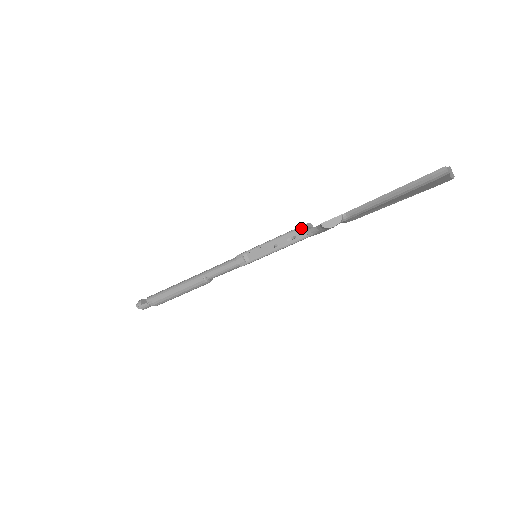
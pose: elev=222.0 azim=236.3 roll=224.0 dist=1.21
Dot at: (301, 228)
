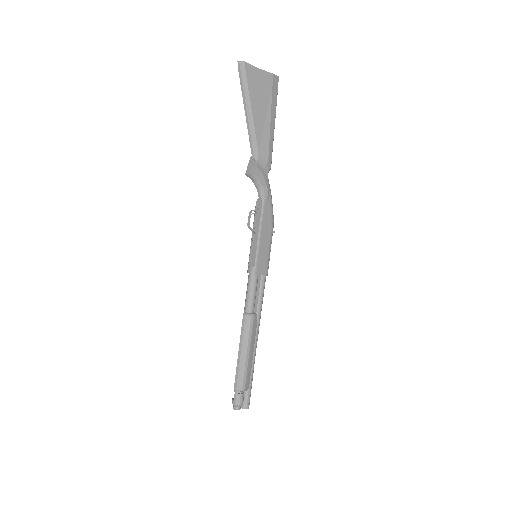
Dot at: (256, 204)
